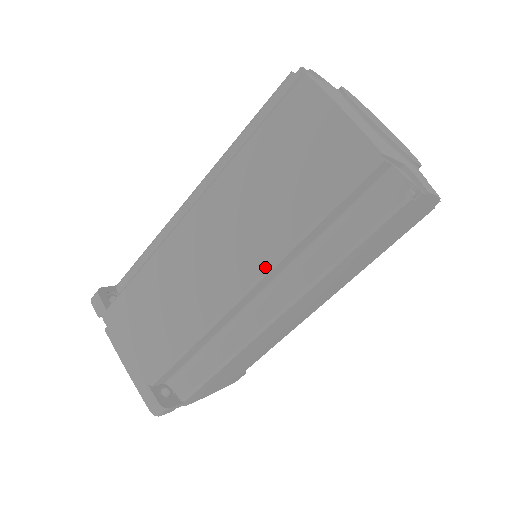
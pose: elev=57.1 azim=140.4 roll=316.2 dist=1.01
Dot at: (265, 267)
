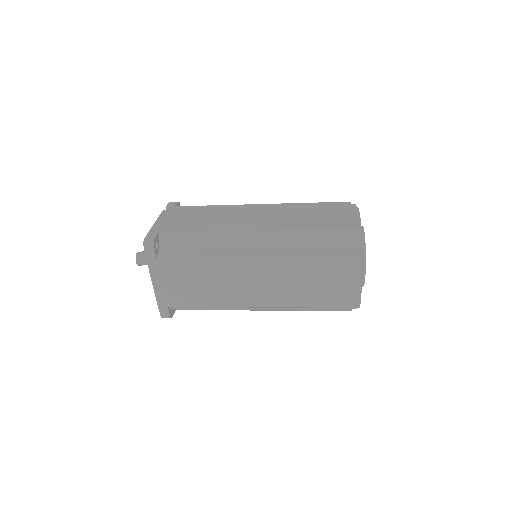
Dot at: (278, 307)
